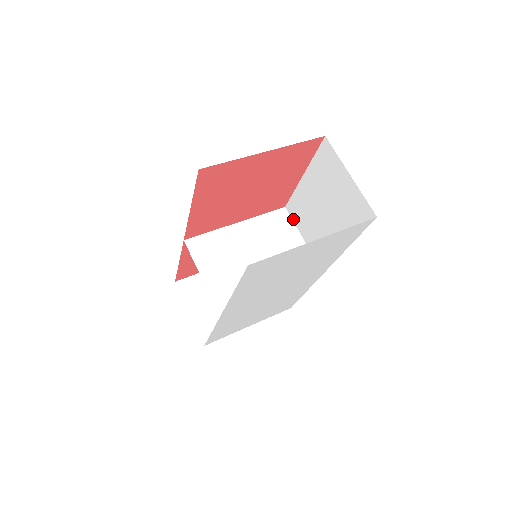
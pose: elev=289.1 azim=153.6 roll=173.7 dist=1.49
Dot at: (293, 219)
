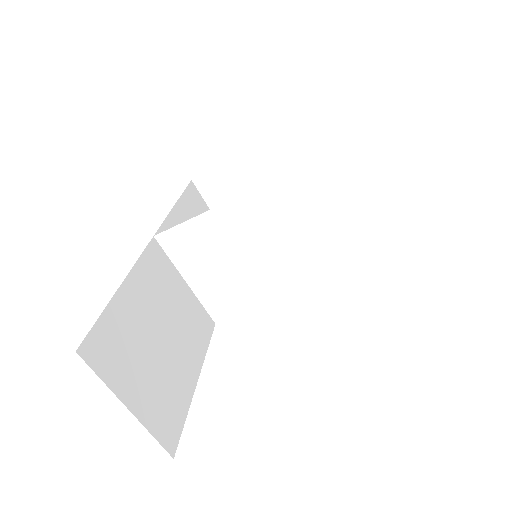
Dot at: (320, 189)
